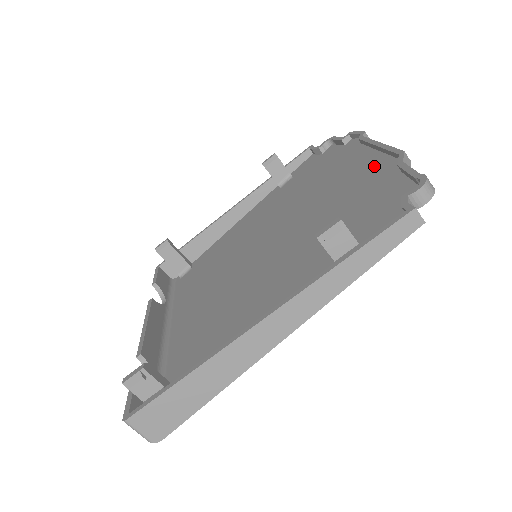
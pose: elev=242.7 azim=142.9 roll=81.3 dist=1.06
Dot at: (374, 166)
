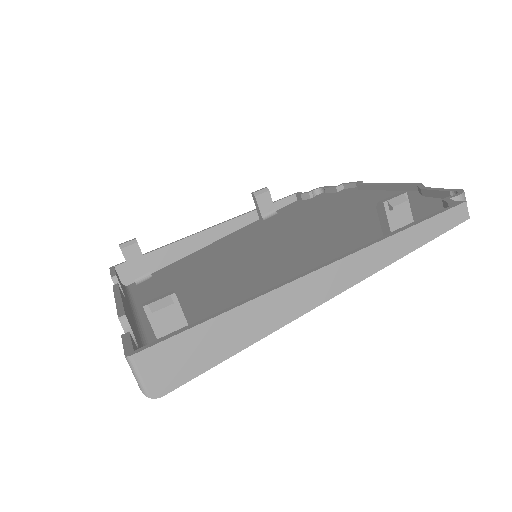
Dot at: (385, 197)
